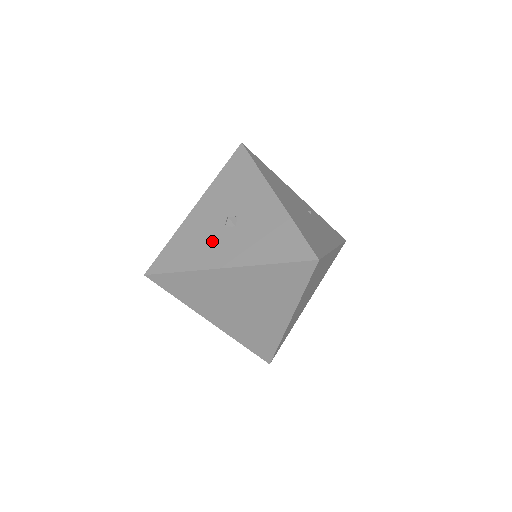
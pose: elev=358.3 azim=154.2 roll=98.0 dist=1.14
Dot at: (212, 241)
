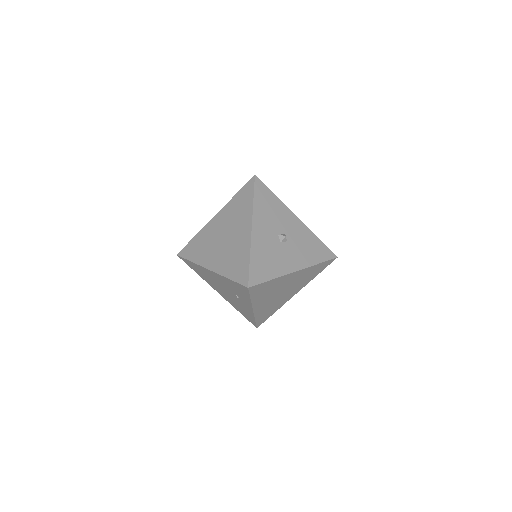
Dot at: (279, 254)
